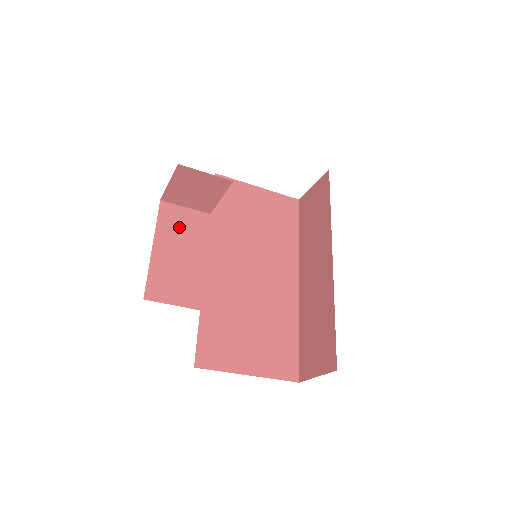
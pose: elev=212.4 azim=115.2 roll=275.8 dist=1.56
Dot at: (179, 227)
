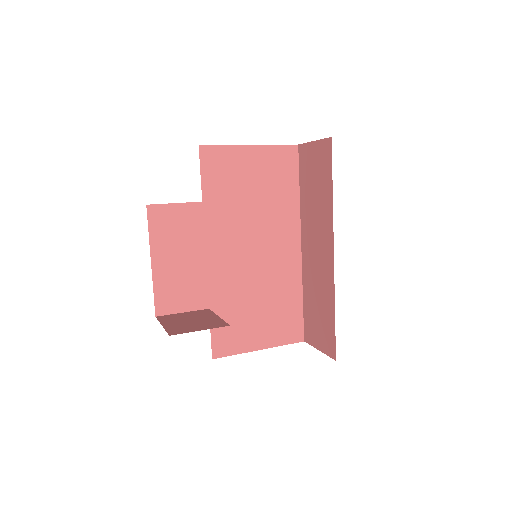
Dot at: (173, 230)
